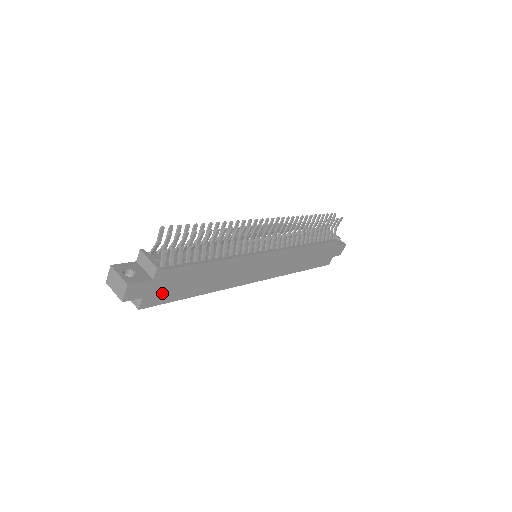
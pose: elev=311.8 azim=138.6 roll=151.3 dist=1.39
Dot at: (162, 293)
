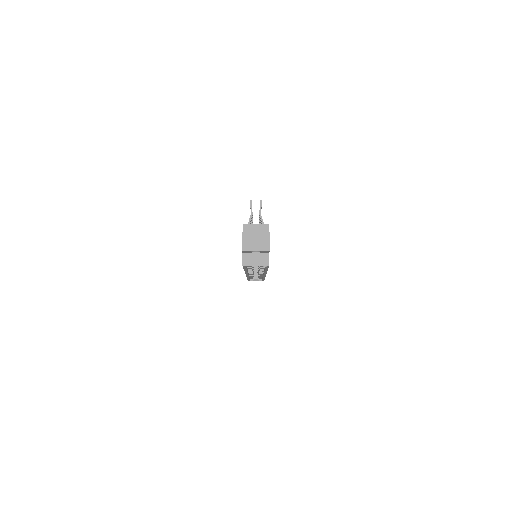
Dot at: occluded
